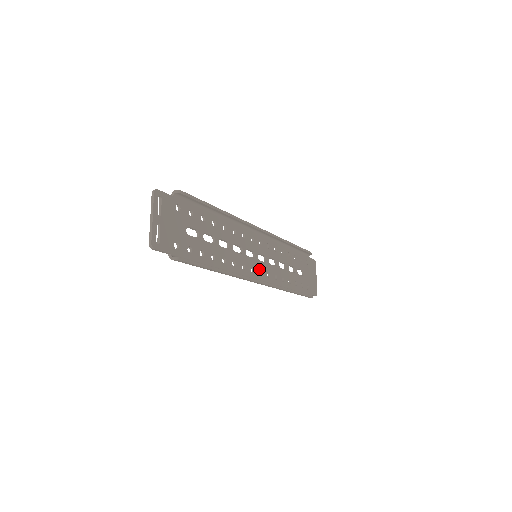
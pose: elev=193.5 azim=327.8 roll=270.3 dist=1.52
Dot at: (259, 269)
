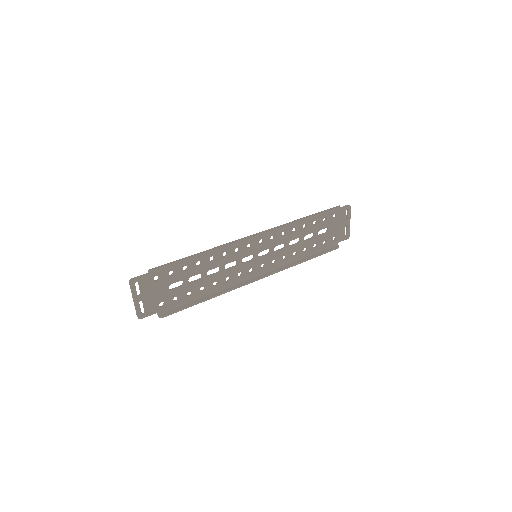
Dot at: (261, 264)
